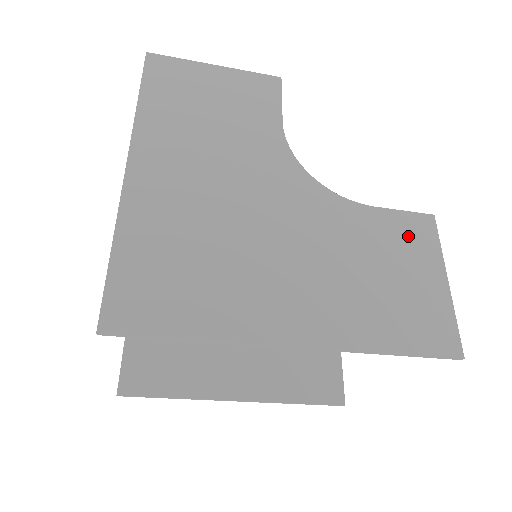
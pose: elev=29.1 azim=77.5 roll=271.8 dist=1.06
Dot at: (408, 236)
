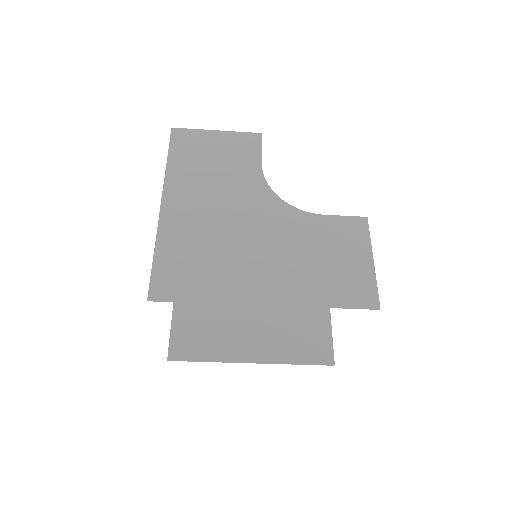
Dot at: (347, 232)
